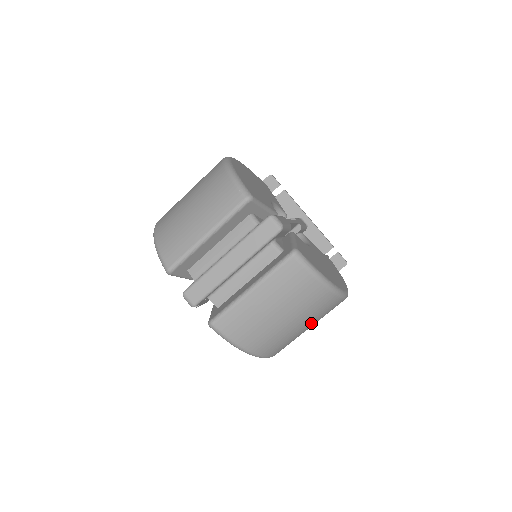
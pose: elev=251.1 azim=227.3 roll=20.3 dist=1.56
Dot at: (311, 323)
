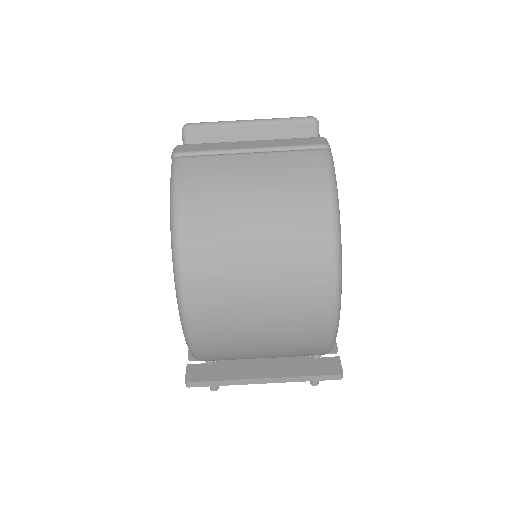
Dot at: (272, 282)
